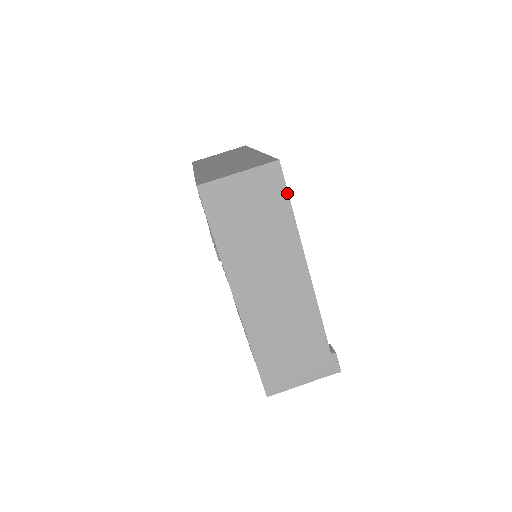
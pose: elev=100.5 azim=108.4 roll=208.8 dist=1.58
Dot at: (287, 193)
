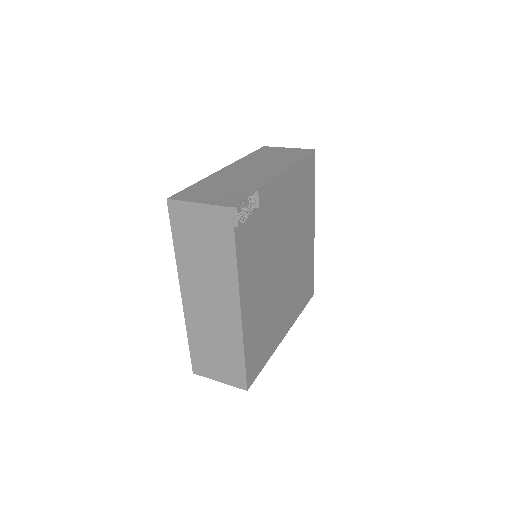
Dot at: (306, 155)
